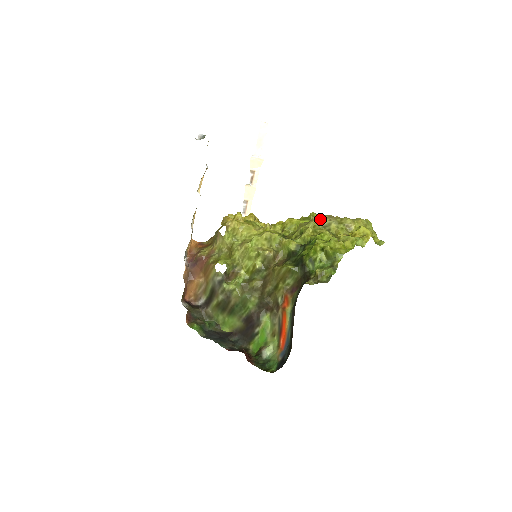
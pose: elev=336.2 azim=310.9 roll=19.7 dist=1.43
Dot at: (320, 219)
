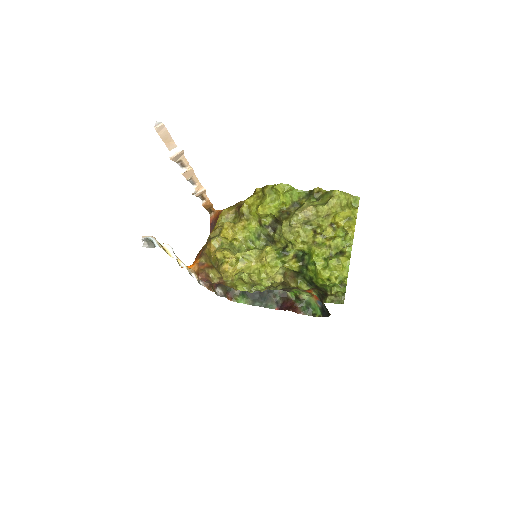
Dot at: (299, 223)
